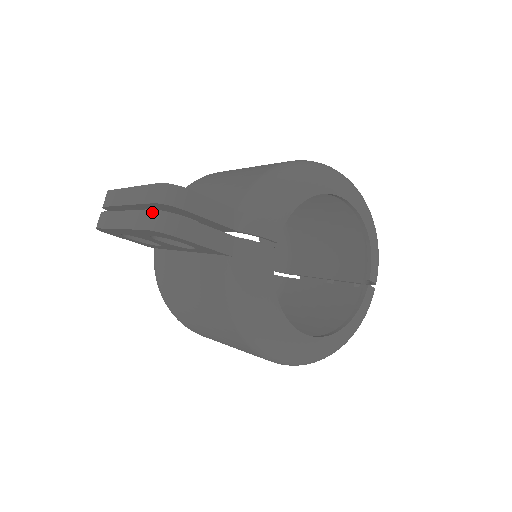
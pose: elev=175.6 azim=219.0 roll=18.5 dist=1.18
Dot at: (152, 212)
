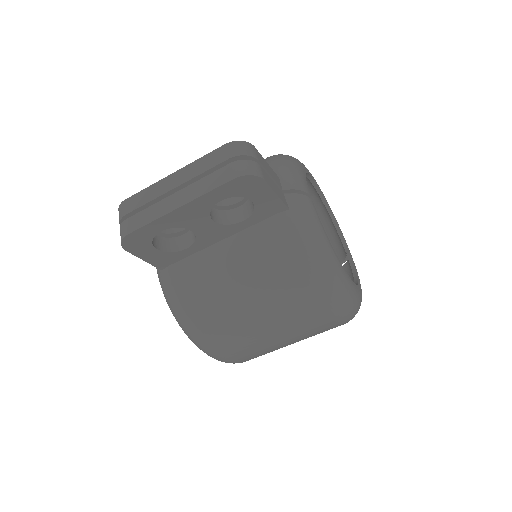
Dot at: (233, 164)
